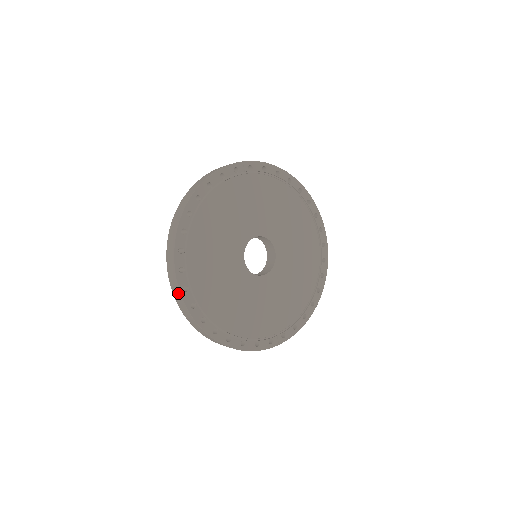
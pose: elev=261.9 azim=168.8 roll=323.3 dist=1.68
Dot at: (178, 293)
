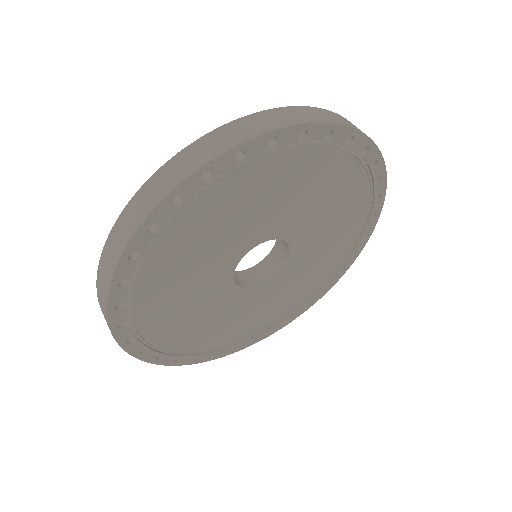
Dot at: (116, 253)
